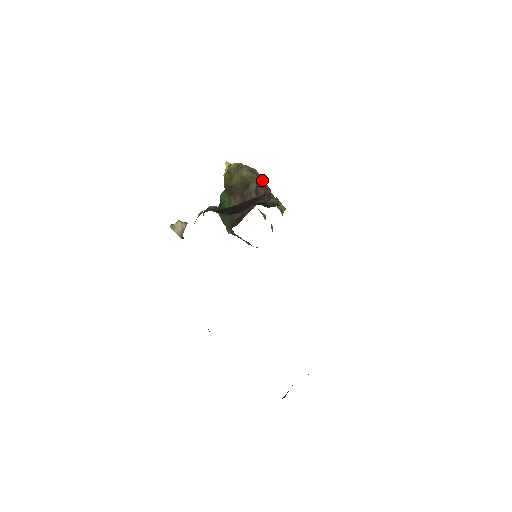
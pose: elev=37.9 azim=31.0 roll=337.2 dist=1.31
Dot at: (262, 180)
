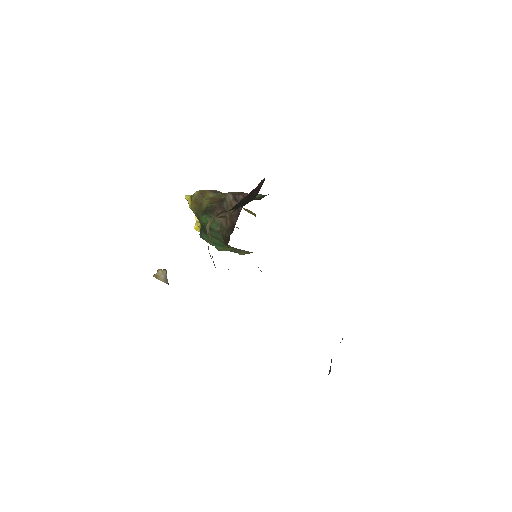
Dot at: occluded
